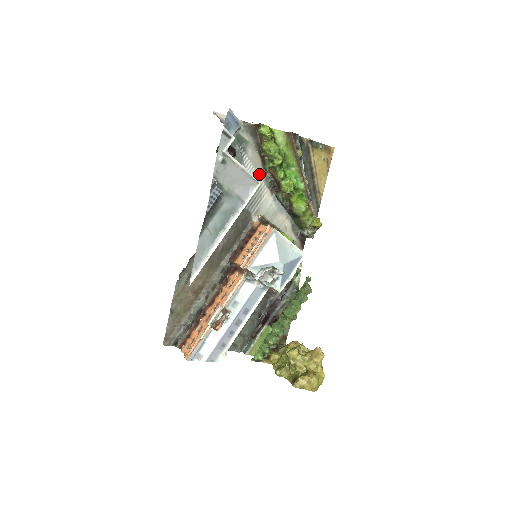
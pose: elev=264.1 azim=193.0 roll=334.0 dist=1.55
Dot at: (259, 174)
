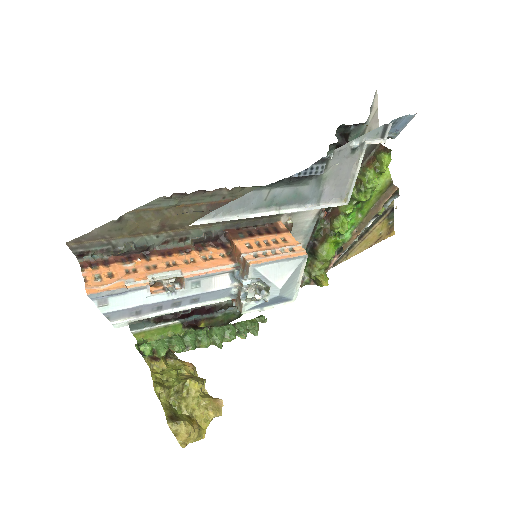
Dot at: occluded
